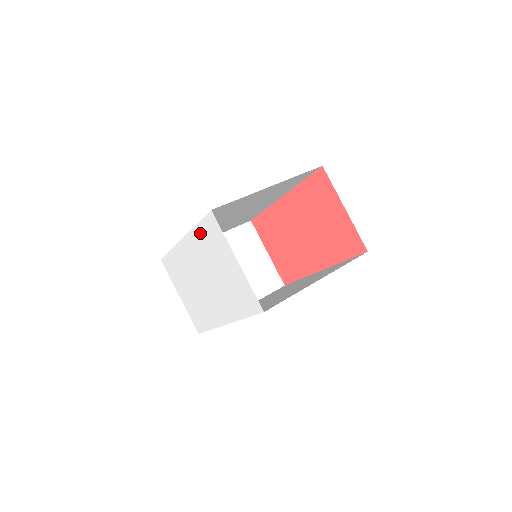
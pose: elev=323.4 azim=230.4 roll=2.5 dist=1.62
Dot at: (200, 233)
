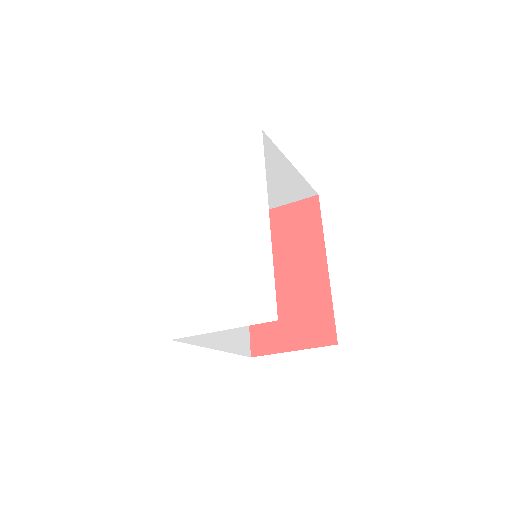
Dot at: (179, 199)
